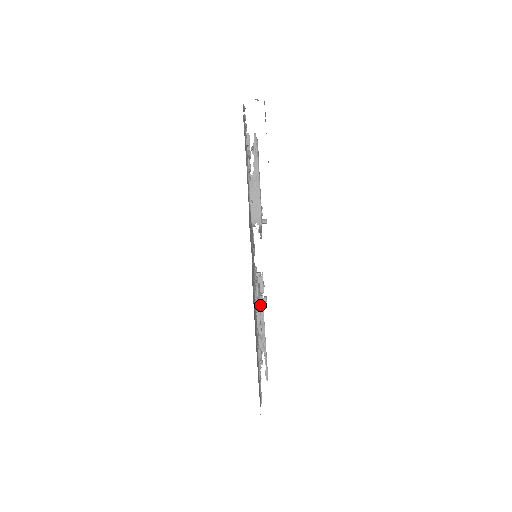
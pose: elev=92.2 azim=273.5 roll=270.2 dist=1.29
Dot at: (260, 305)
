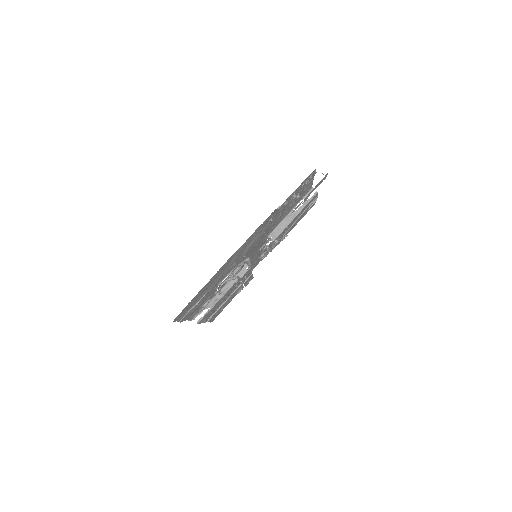
Dot at: (232, 283)
